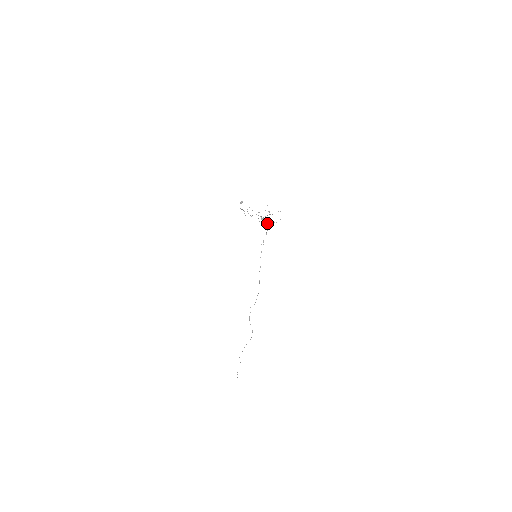
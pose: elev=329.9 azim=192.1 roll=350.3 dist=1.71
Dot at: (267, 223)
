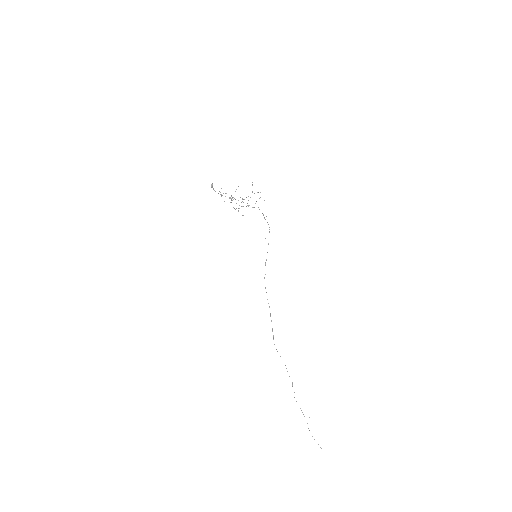
Dot at: occluded
